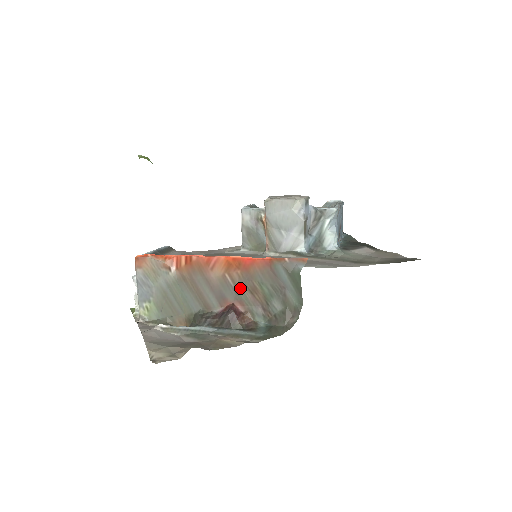
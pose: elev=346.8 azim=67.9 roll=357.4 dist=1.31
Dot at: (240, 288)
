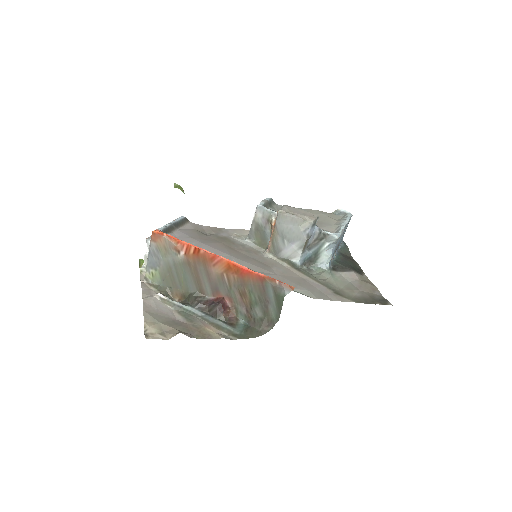
Dot at: (233, 288)
